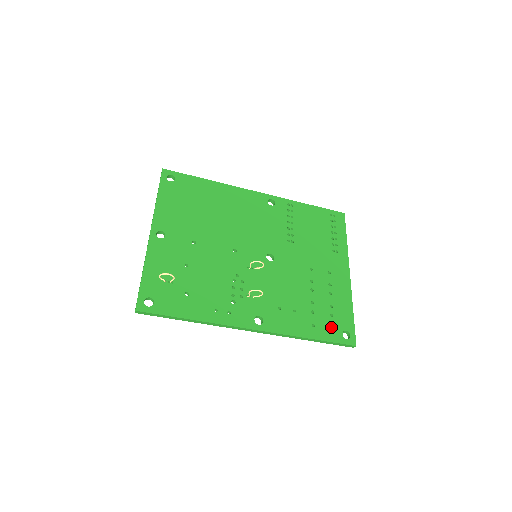
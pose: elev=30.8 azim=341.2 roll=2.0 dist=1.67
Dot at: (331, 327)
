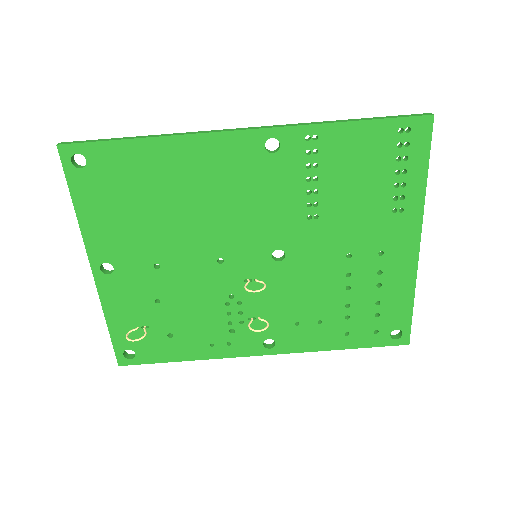
Dot at: (374, 330)
